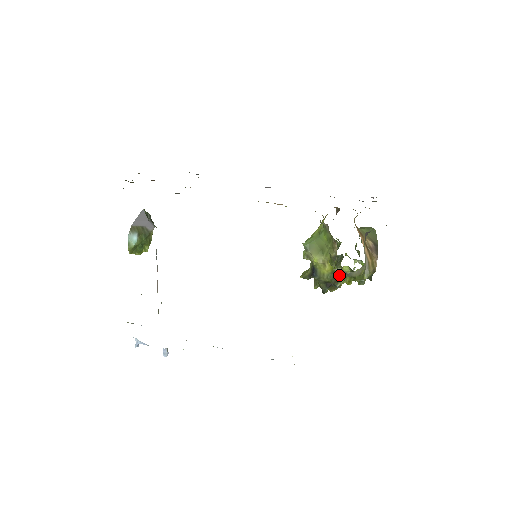
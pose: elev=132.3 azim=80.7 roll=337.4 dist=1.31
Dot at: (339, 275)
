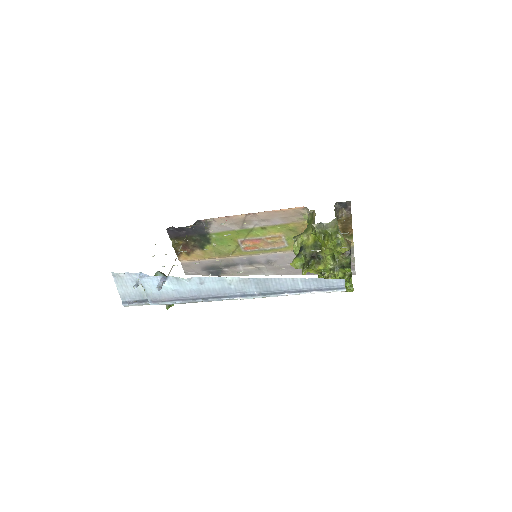
Dot at: (319, 238)
